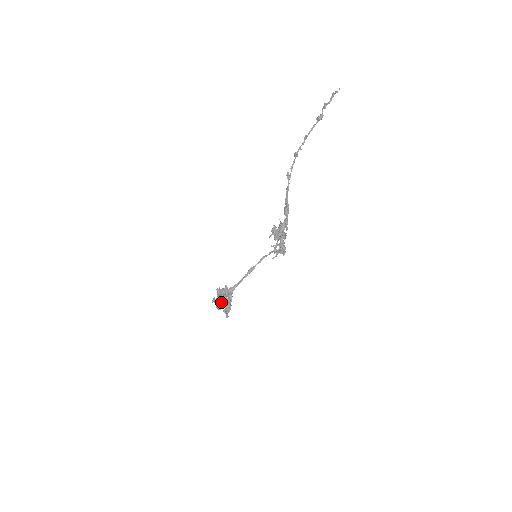
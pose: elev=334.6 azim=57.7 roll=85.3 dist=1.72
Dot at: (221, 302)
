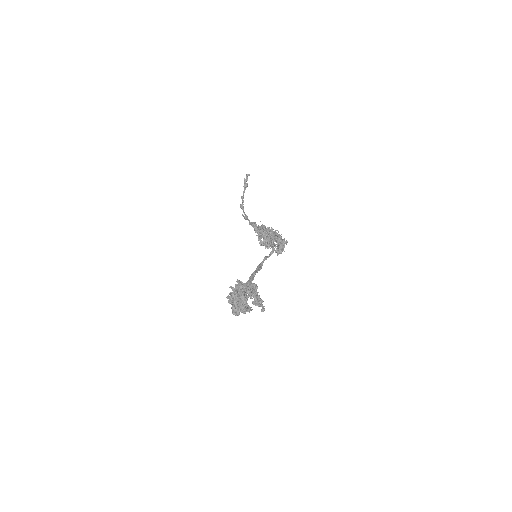
Dot at: occluded
